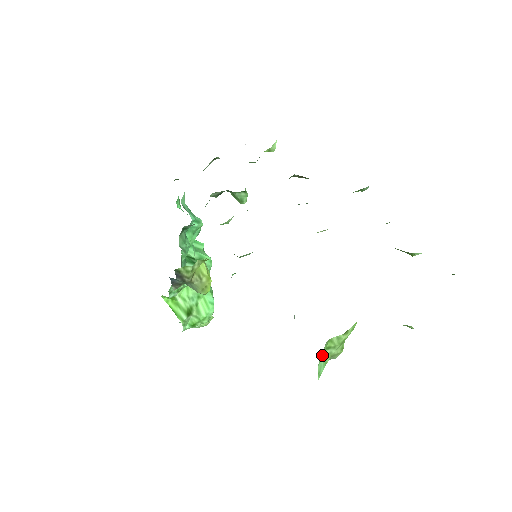
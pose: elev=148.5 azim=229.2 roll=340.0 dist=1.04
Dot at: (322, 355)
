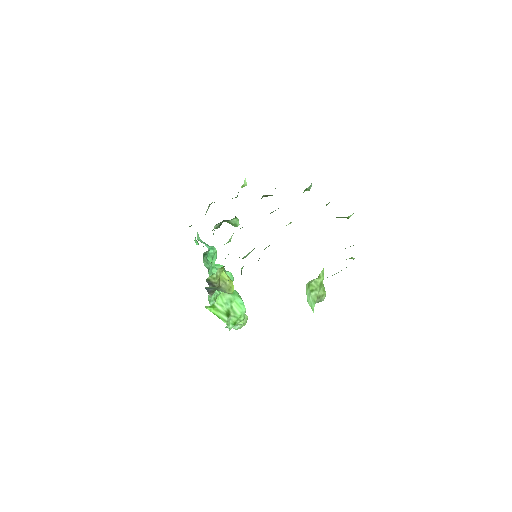
Dot at: (309, 296)
